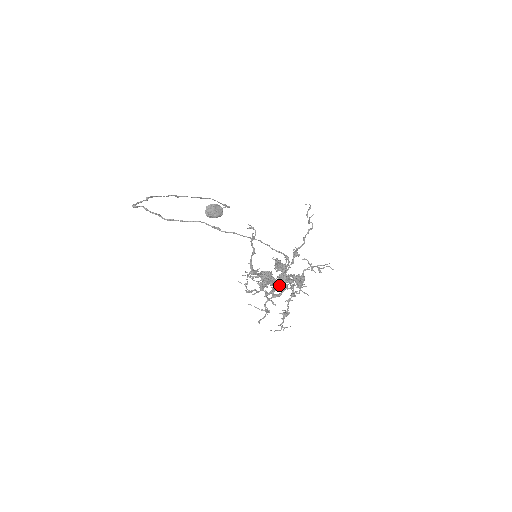
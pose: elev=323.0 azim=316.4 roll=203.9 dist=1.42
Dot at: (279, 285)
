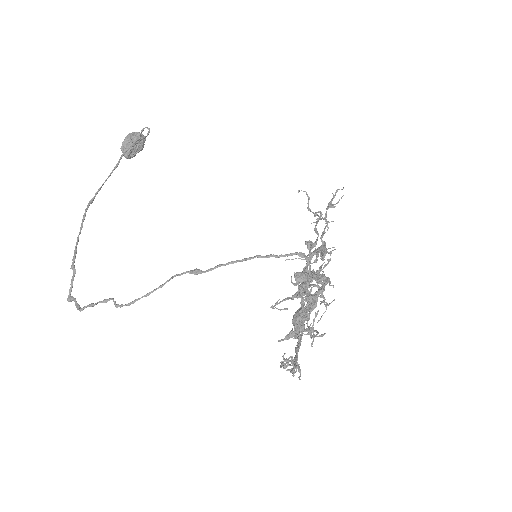
Dot at: (310, 292)
